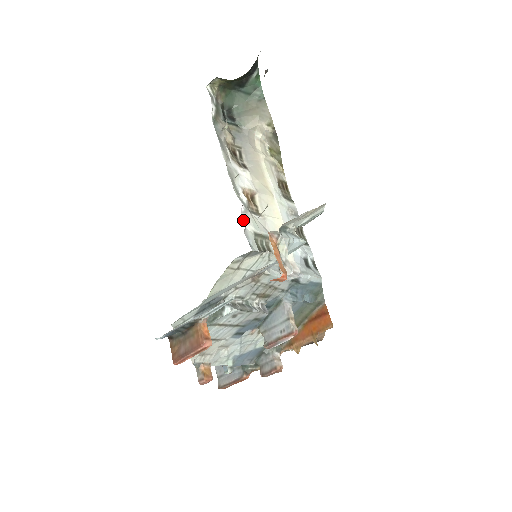
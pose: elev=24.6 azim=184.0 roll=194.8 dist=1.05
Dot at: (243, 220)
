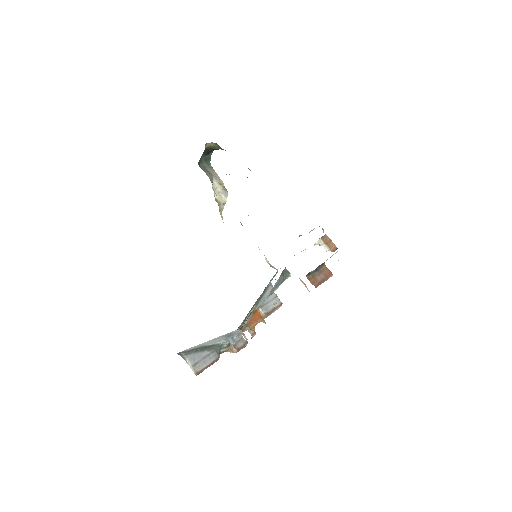
Dot at: occluded
